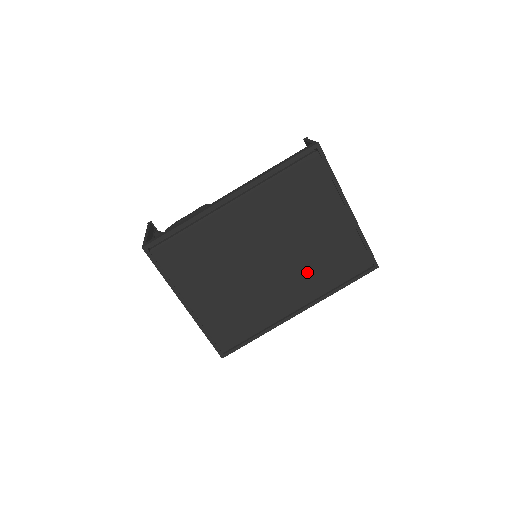
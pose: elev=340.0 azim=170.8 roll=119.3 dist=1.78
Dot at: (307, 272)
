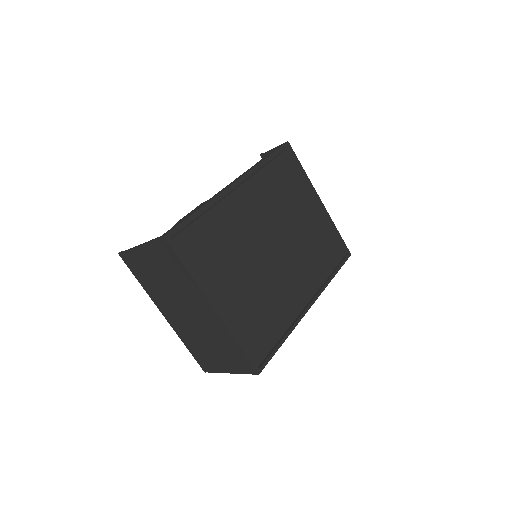
Dot at: (306, 261)
